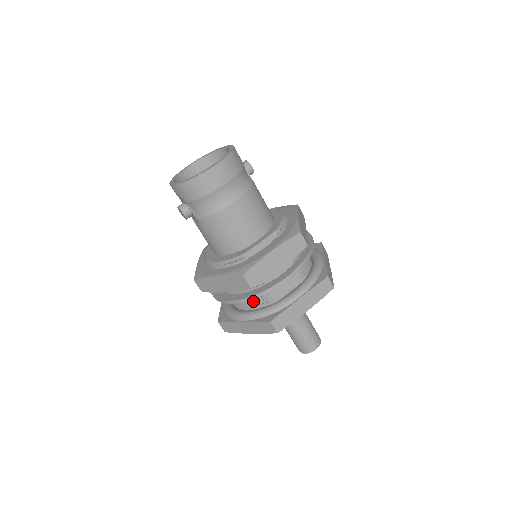
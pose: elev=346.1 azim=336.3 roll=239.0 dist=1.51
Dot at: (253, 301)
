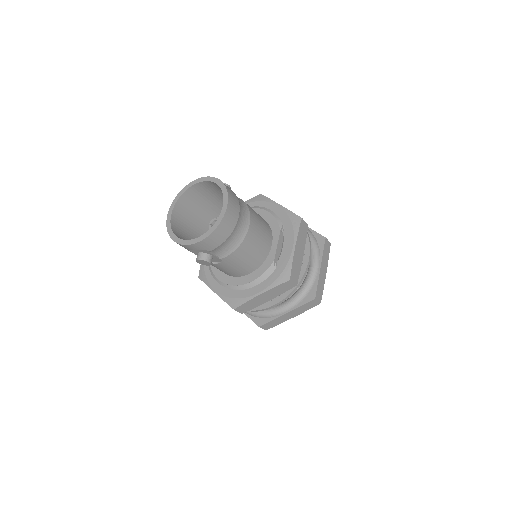
Dot at: occluded
